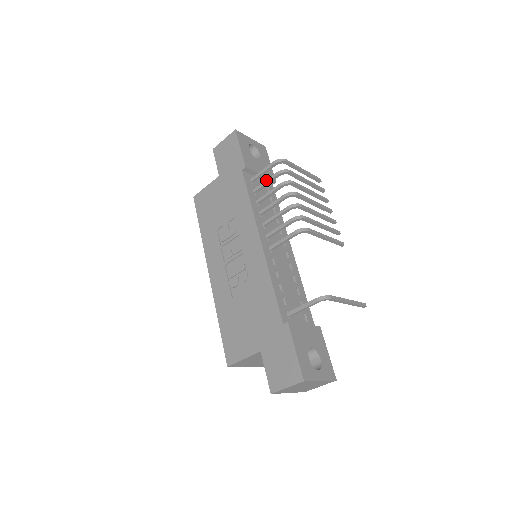
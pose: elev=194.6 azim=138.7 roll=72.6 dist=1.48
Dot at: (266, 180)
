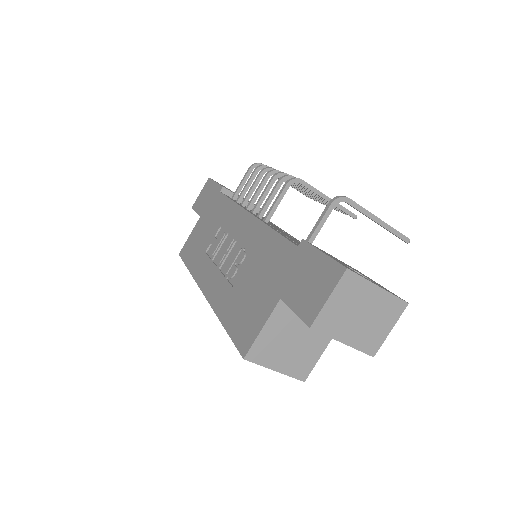
Dot at: (246, 183)
